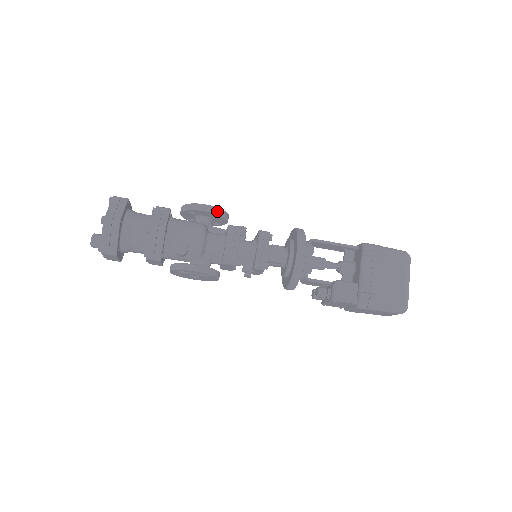
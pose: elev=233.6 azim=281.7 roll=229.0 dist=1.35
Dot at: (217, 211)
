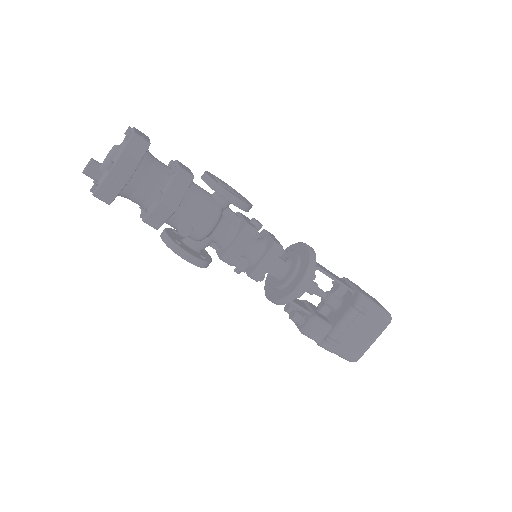
Dot at: (243, 206)
